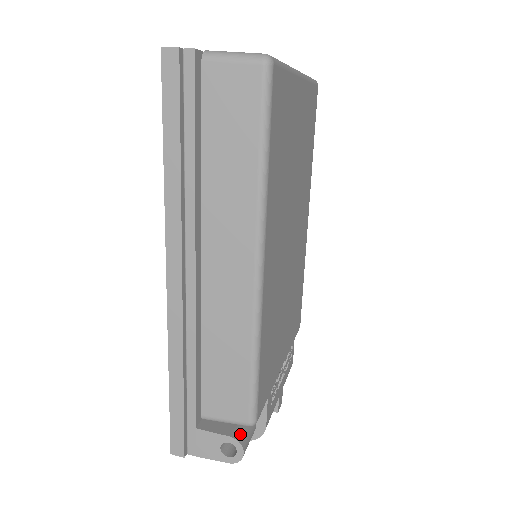
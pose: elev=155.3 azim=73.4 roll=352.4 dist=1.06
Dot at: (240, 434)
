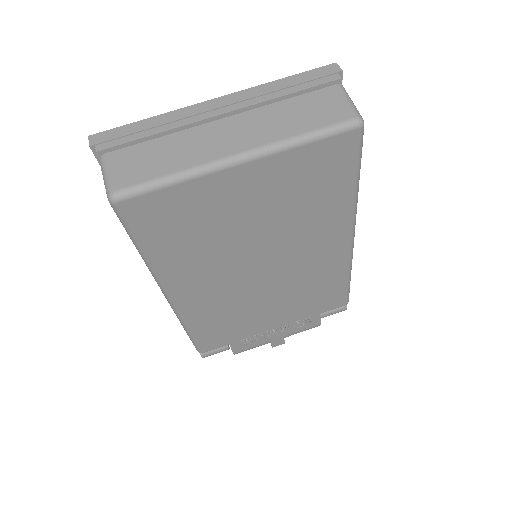
Dot at: occluded
